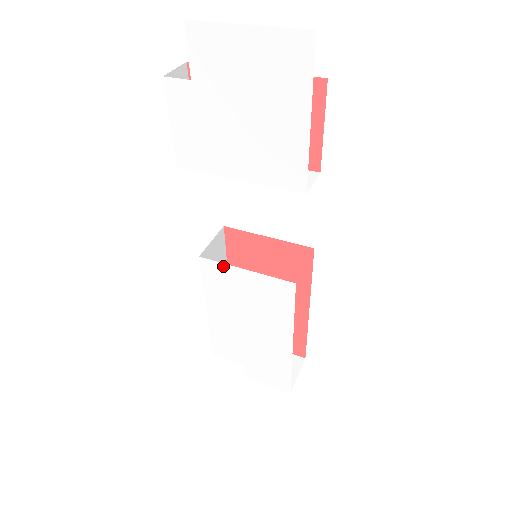
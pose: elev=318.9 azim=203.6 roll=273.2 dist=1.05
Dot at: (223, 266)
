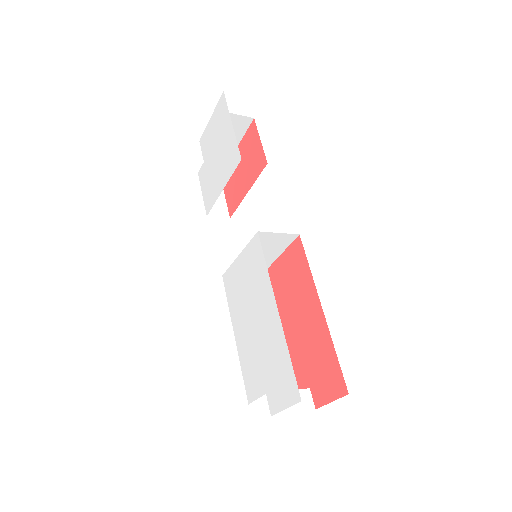
Dot at: (231, 268)
